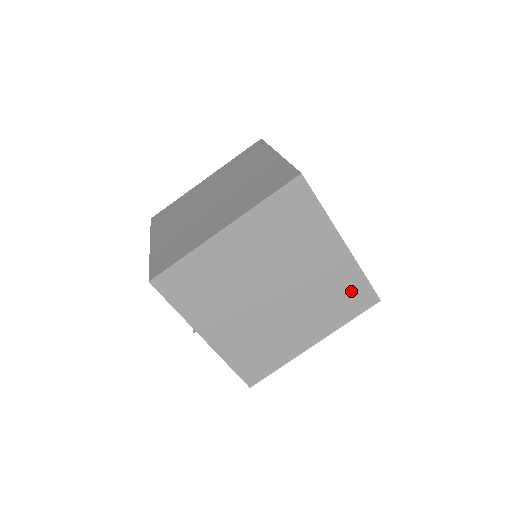
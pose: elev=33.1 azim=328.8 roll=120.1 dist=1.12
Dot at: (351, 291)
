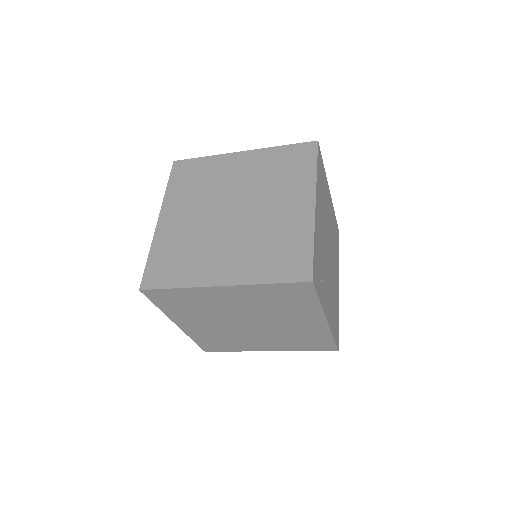
Dot at: (316, 341)
